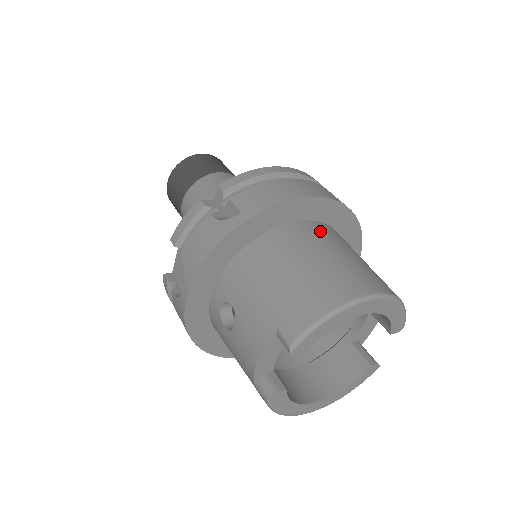
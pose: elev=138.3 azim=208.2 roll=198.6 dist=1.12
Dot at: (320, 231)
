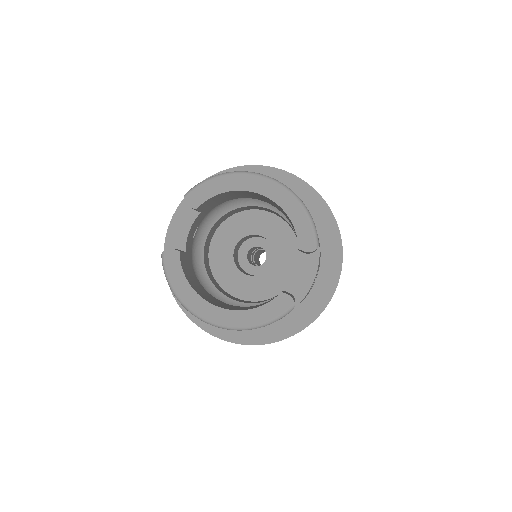
Dot at: occluded
